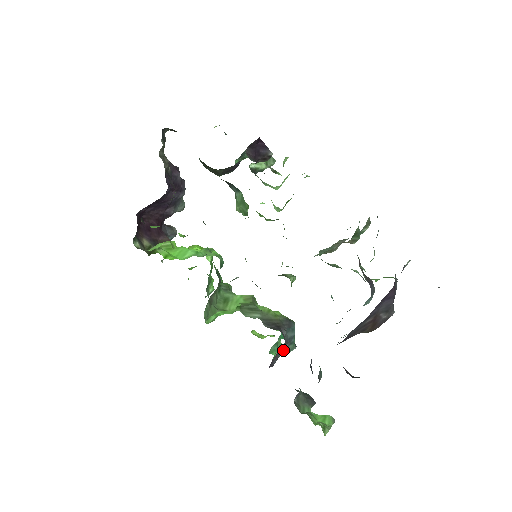
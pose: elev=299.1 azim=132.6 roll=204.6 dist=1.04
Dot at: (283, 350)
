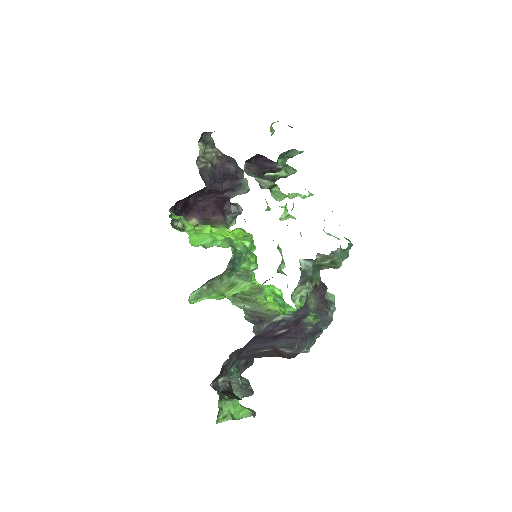
Dot at: occluded
